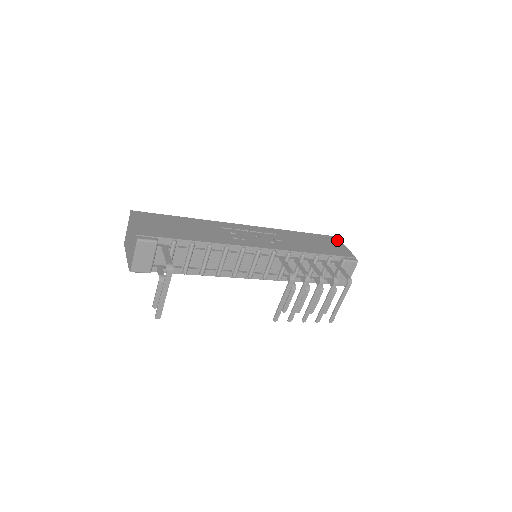
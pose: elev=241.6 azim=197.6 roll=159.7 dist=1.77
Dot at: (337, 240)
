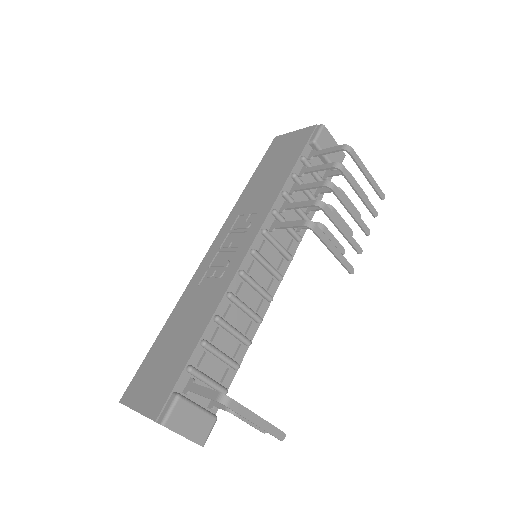
Dot at: (280, 138)
